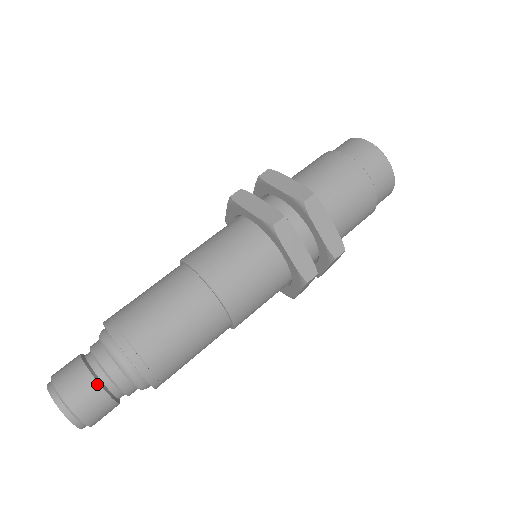
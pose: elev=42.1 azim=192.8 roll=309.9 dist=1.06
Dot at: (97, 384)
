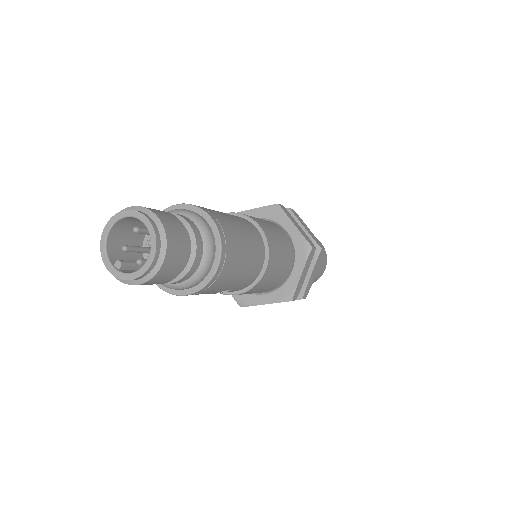
Dot at: (175, 217)
